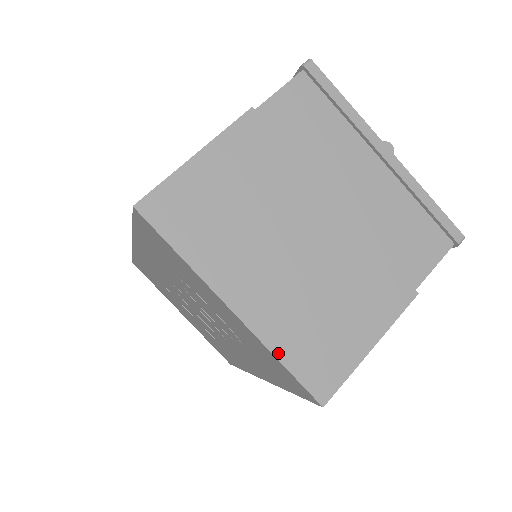
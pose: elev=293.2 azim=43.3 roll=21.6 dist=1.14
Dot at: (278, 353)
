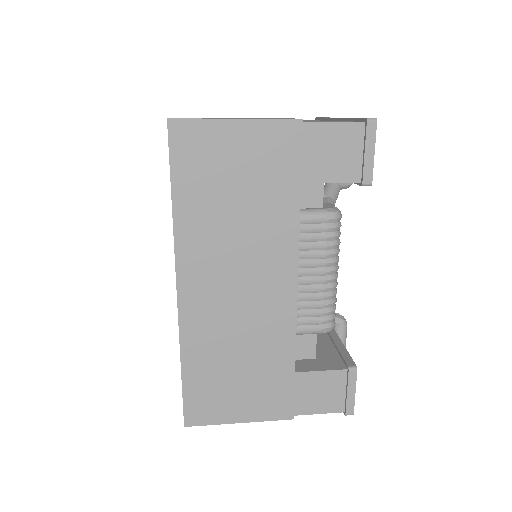
Dot at: occluded
